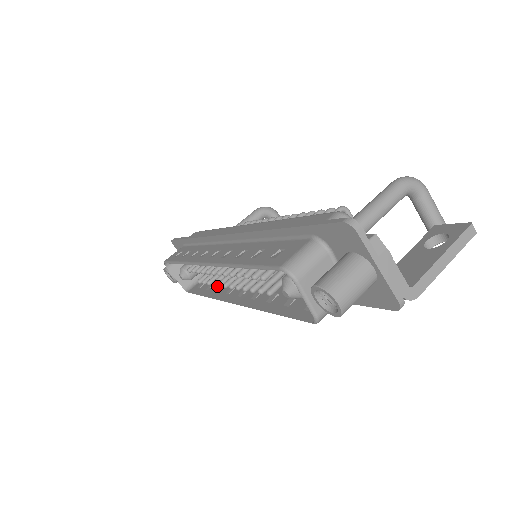
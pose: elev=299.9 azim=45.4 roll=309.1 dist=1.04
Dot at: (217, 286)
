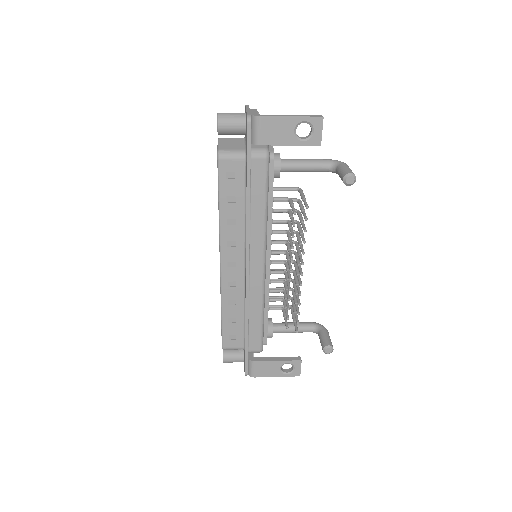
Dot at: (234, 309)
